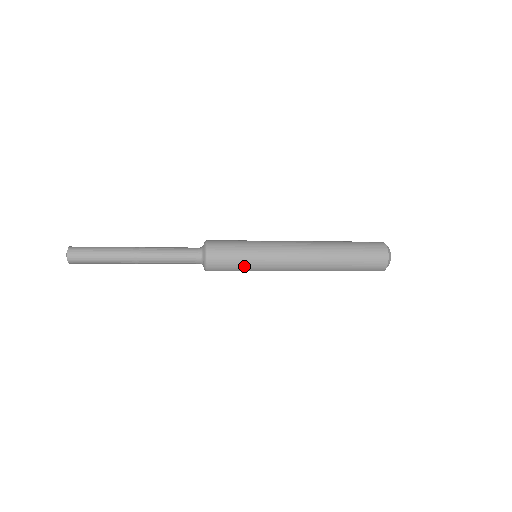
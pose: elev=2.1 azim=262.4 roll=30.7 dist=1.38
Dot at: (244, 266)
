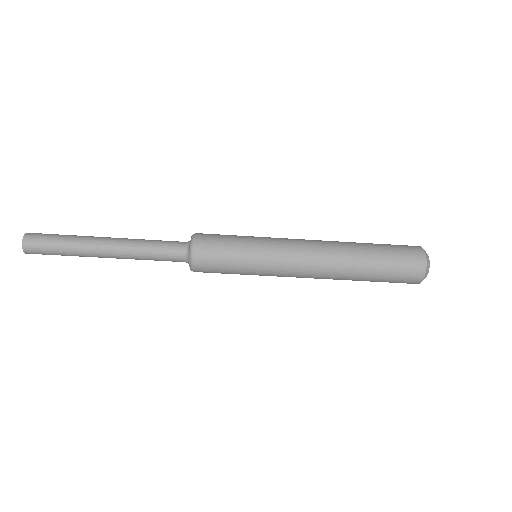
Dot at: (240, 258)
